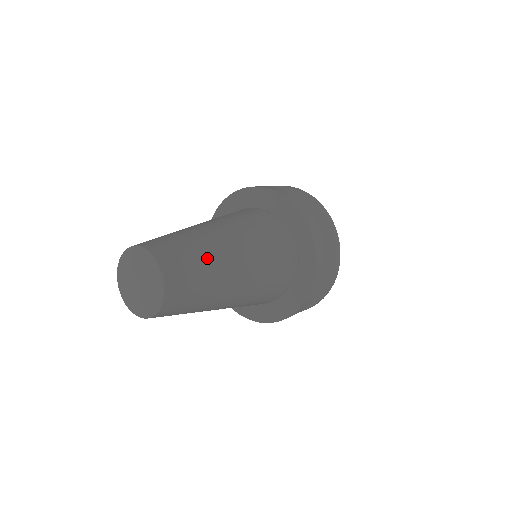
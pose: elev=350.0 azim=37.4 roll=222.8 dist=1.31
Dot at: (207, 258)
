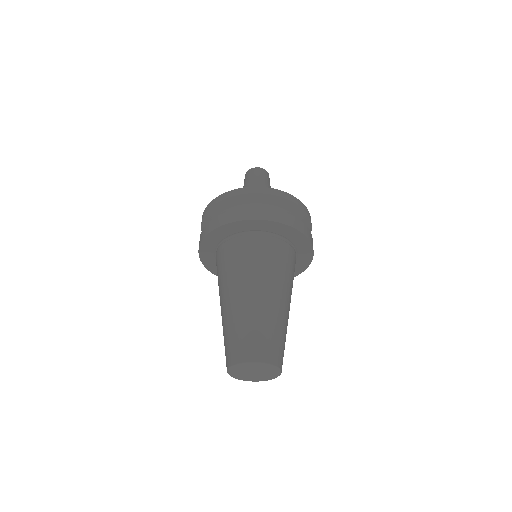
Dot at: (272, 322)
